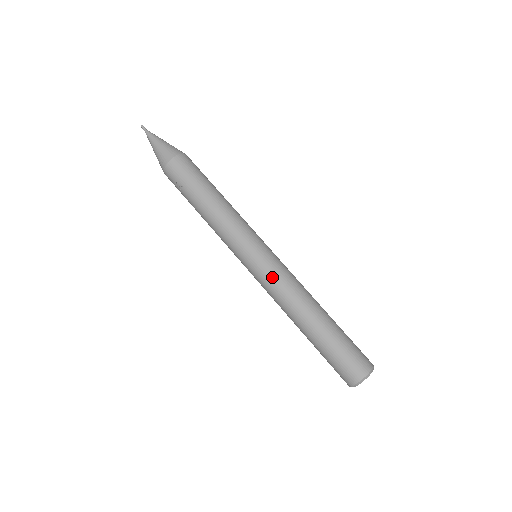
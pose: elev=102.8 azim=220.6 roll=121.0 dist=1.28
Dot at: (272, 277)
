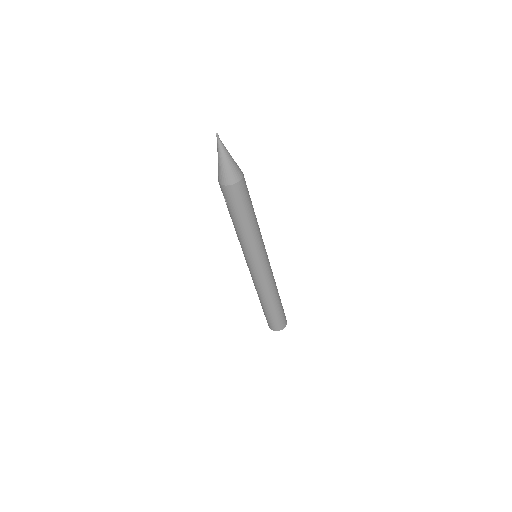
Dot at: (256, 278)
